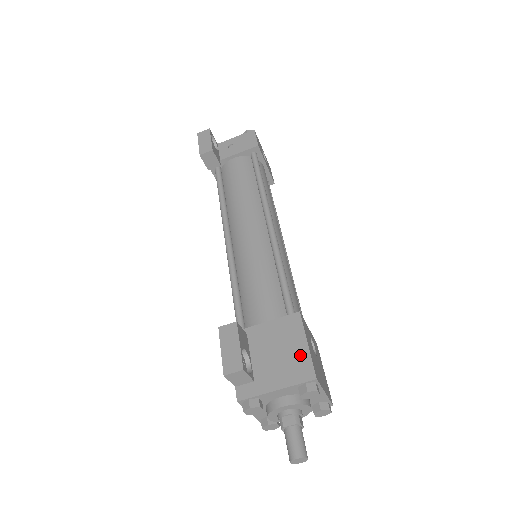
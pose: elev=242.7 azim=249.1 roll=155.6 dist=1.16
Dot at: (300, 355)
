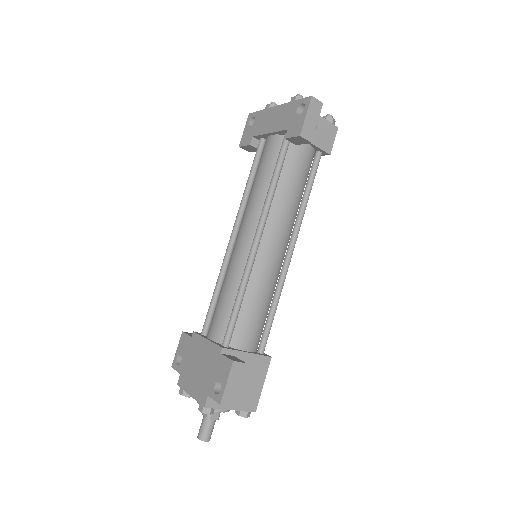
Dot at: (256, 391)
